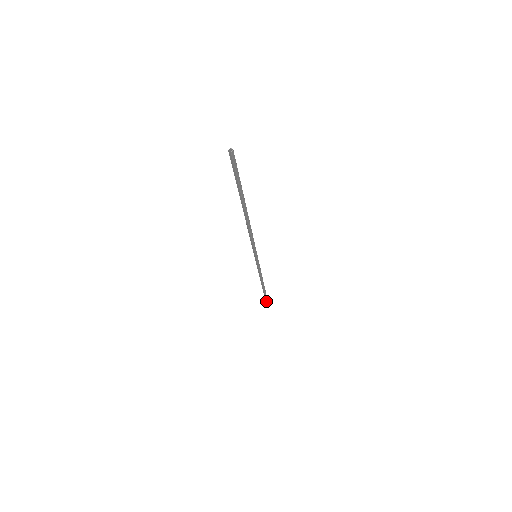
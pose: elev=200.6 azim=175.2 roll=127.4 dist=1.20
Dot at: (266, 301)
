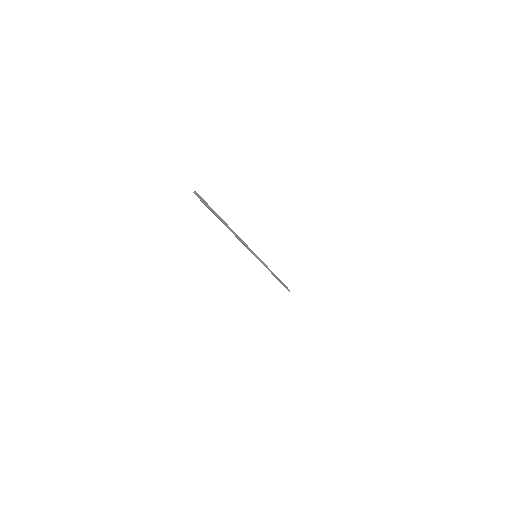
Dot at: occluded
